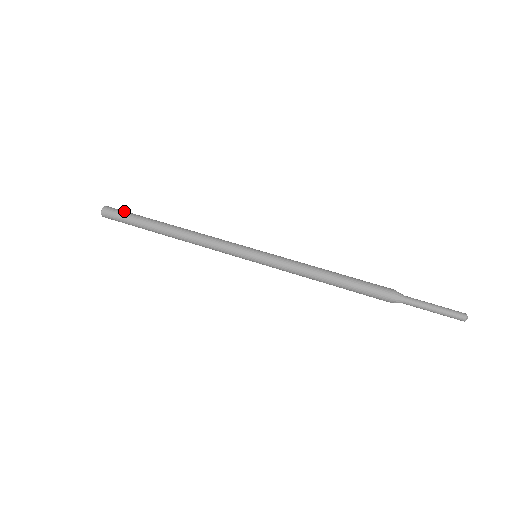
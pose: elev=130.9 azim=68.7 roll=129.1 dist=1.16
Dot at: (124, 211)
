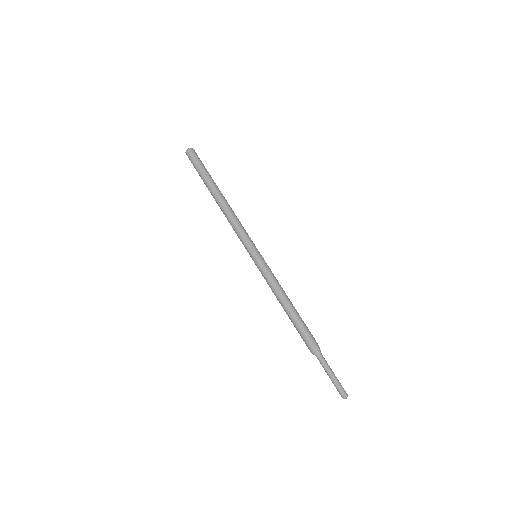
Dot at: (198, 161)
